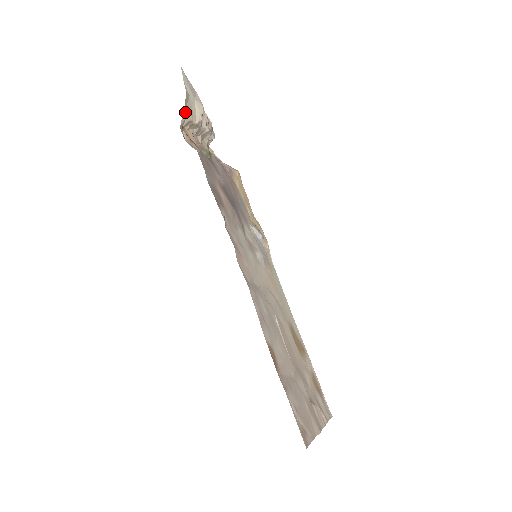
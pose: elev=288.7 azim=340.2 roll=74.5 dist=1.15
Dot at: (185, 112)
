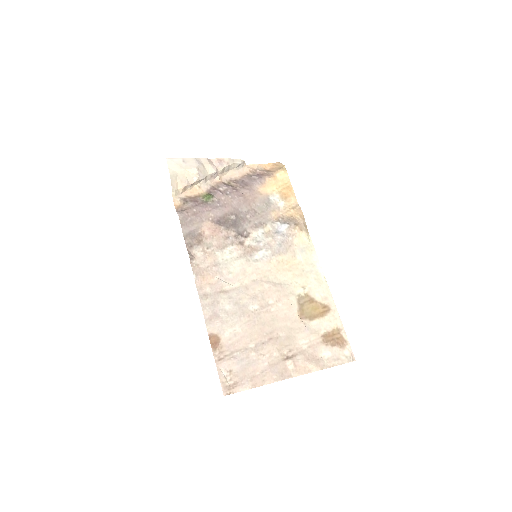
Dot at: (172, 189)
